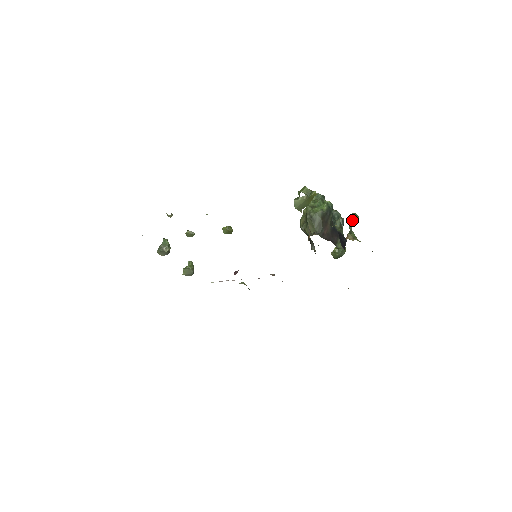
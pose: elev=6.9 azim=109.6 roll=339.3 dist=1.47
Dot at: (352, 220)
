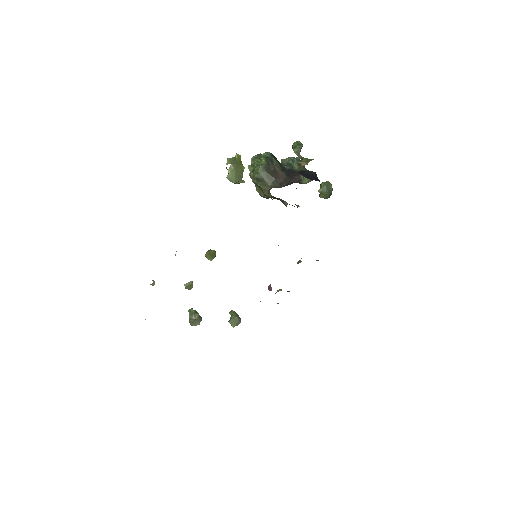
Dot at: (295, 149)
